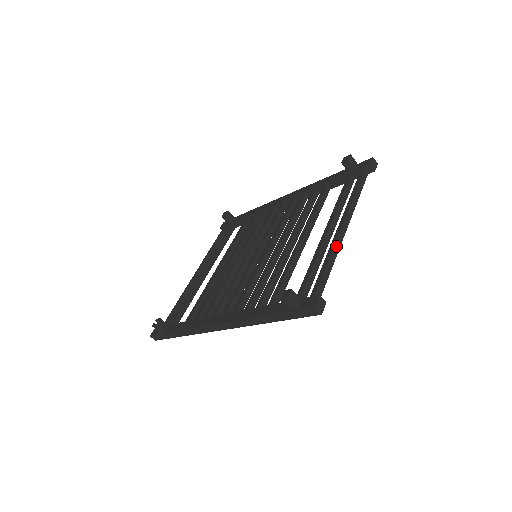
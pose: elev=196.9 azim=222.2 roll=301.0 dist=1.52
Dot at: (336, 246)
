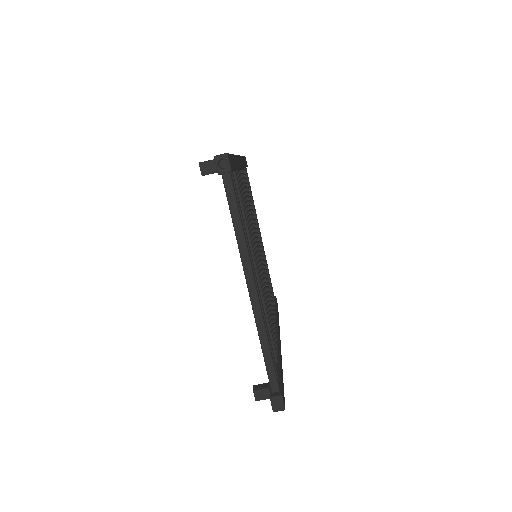
Dot at: (257, 322)
